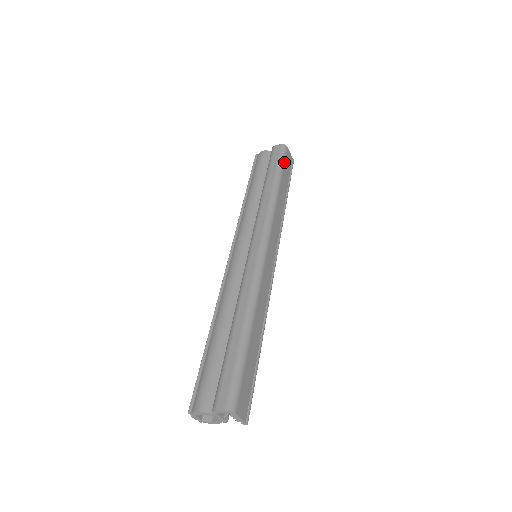
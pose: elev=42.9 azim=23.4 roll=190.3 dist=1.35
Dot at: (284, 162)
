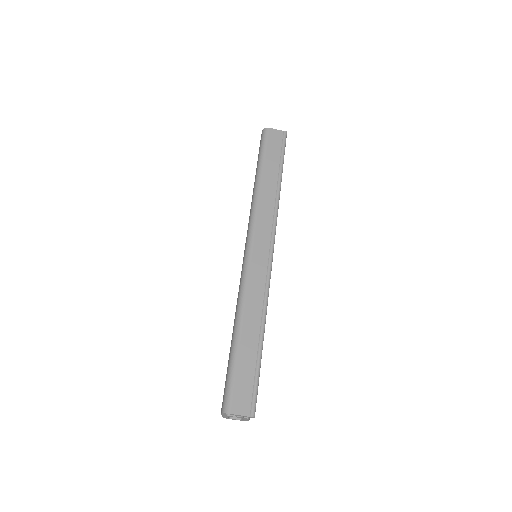
Dot at: (265, 147)
